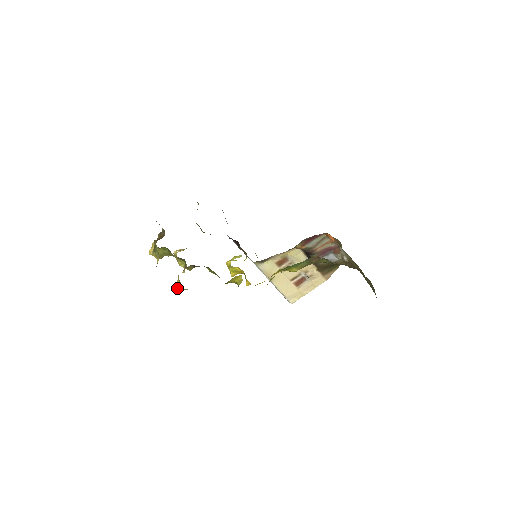
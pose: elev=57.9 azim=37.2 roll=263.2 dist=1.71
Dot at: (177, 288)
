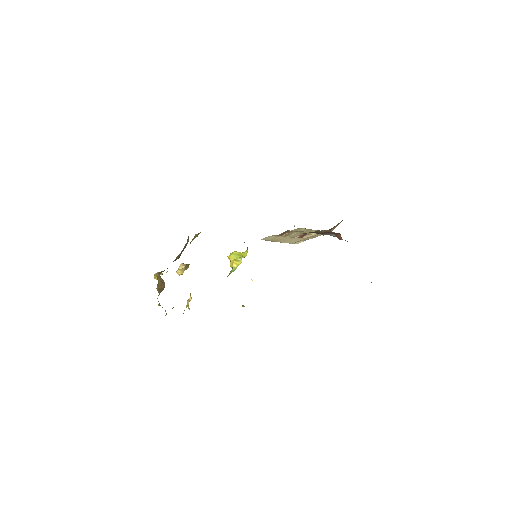
Dot at: occluded
